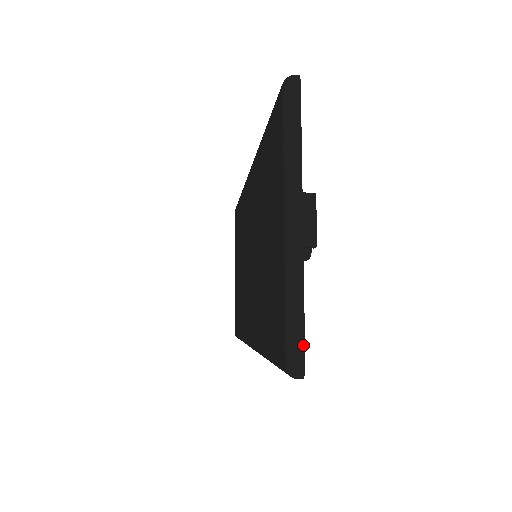
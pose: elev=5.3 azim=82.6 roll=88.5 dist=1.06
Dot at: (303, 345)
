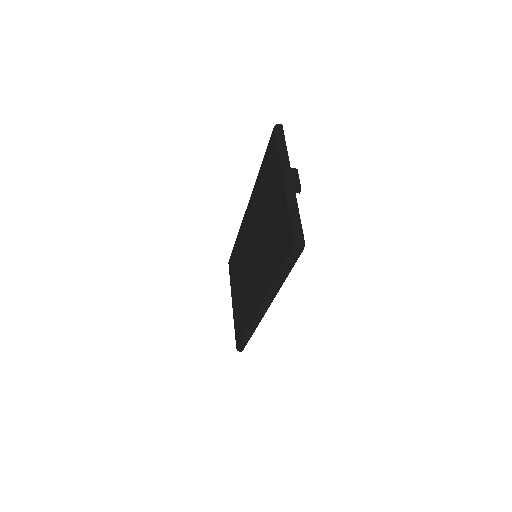
Dot at: (302, 231)
